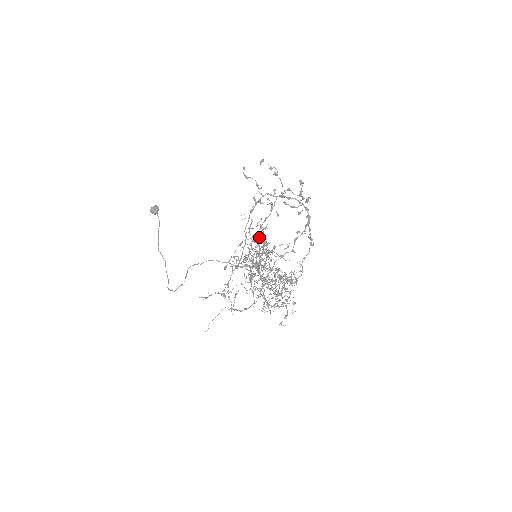
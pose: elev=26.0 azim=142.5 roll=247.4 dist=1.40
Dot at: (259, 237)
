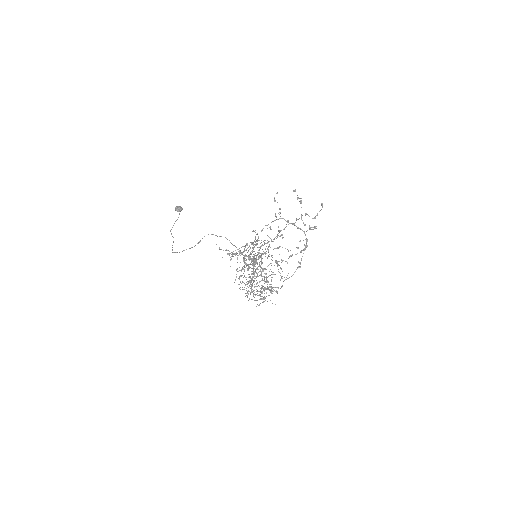
Dot at: occluded
